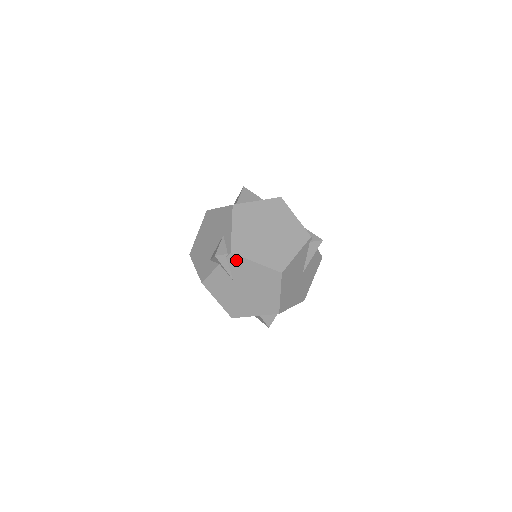
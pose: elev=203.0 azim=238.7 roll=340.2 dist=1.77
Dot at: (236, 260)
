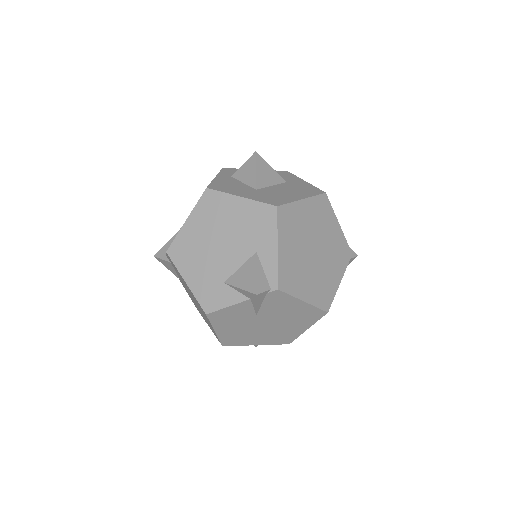
Dot at: (279, 297)
